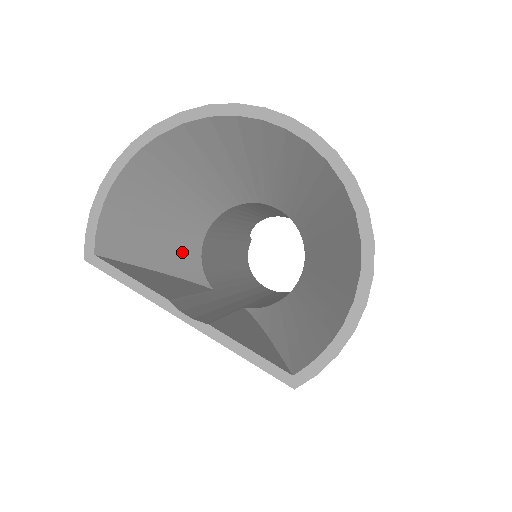
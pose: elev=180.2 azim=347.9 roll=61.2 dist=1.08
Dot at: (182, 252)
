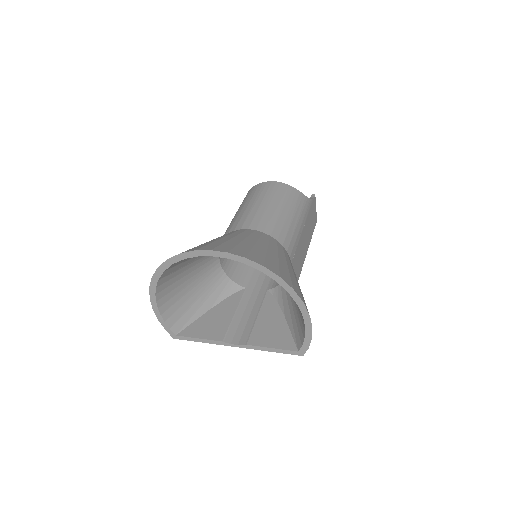
Dot at: (215, 286)
